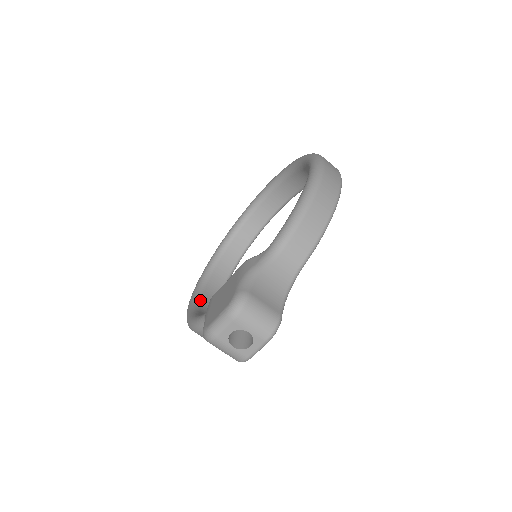
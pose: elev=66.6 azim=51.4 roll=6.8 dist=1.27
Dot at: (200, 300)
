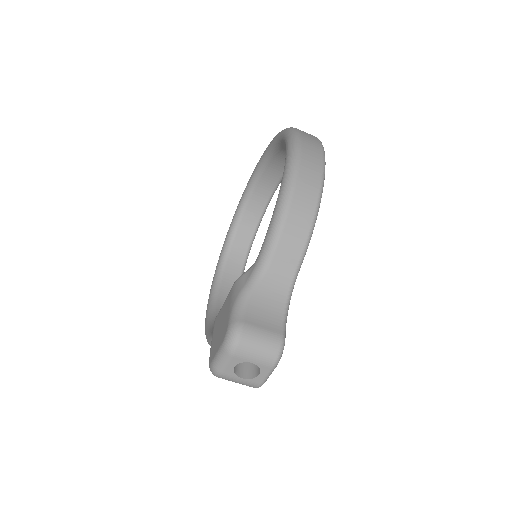
Dot at: (216, 307)
